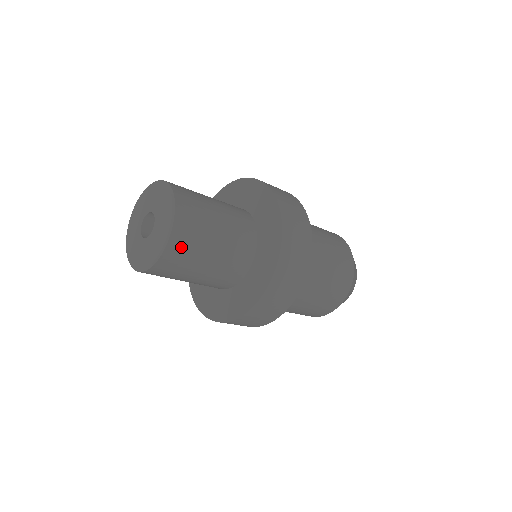
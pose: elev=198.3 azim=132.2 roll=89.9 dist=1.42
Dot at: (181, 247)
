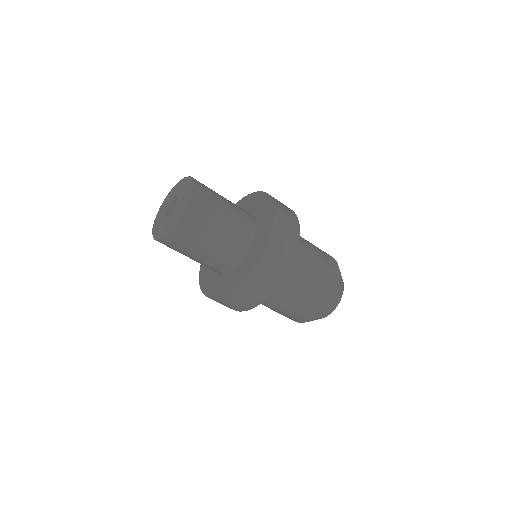
Dot at: (203, 190)
